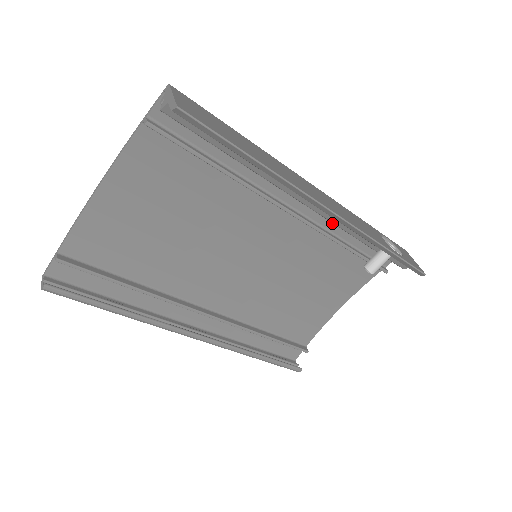
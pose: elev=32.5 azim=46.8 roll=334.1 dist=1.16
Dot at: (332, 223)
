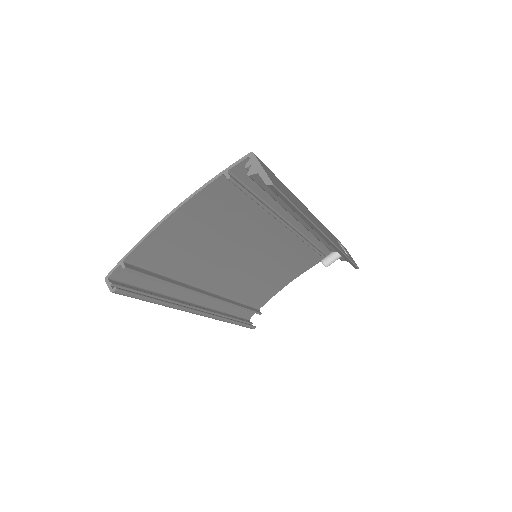
Dot at: (310, 233)
